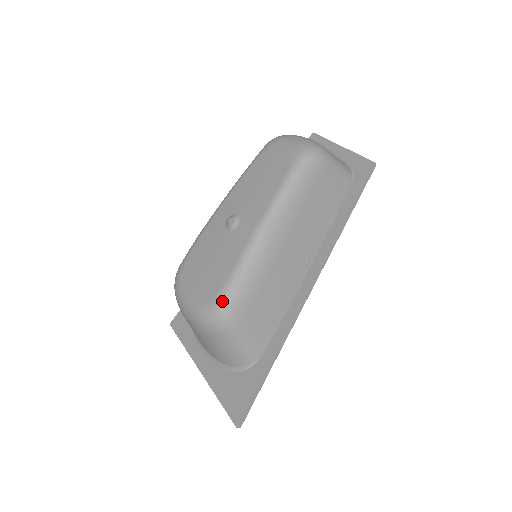
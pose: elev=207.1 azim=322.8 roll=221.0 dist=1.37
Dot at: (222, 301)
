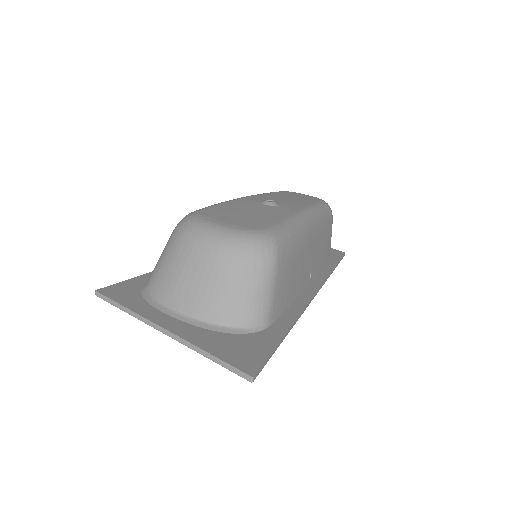
Dot at: (275, 233)
